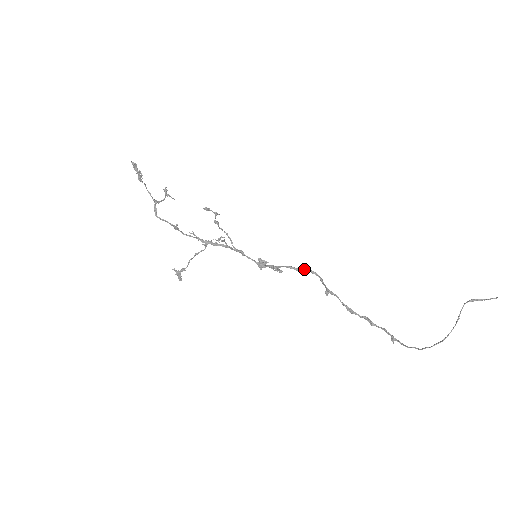
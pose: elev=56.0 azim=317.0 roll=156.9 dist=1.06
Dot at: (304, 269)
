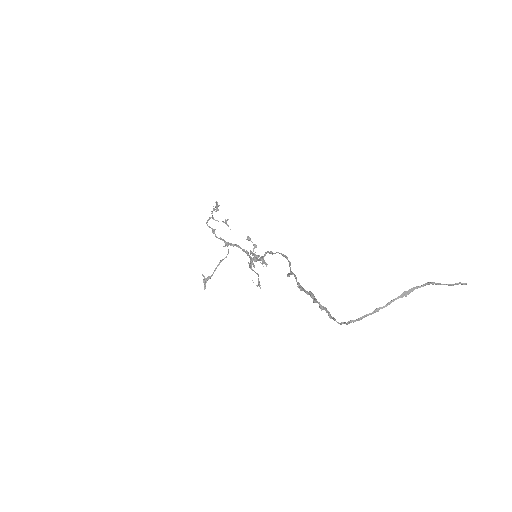
Dot at: (278, 252)
